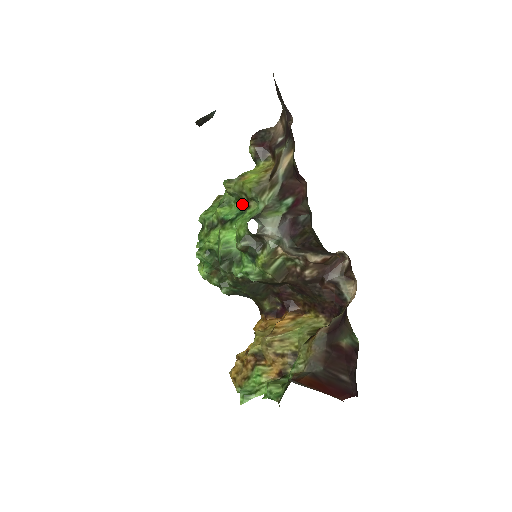
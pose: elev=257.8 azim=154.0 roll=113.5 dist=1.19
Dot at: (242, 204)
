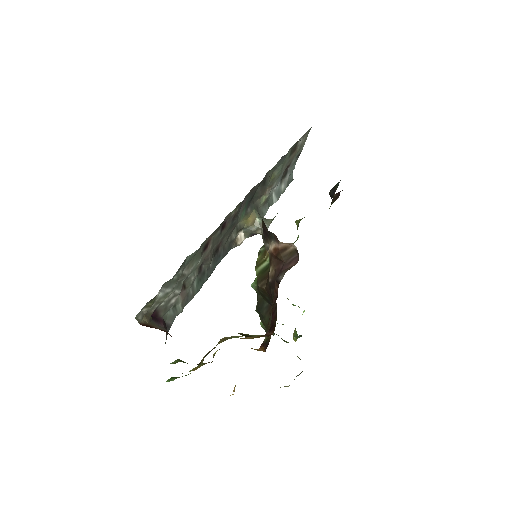
Dot at: occluded
